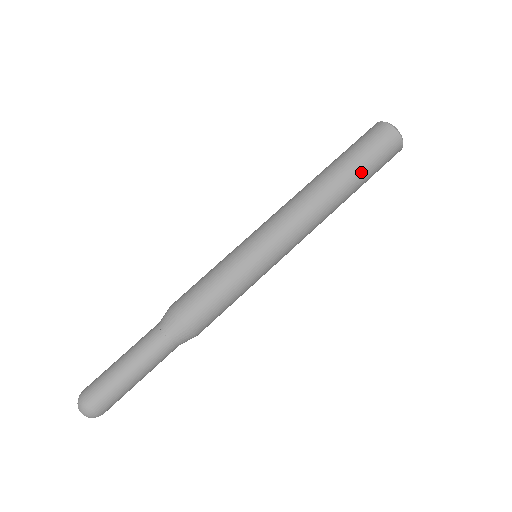
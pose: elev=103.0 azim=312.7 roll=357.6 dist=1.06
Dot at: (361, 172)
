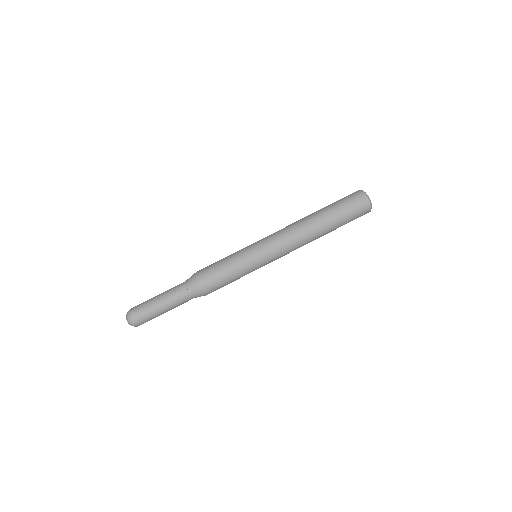
Dot at: (338, 227)
